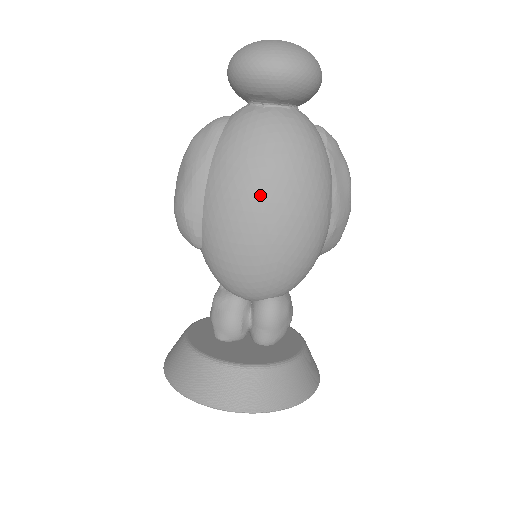
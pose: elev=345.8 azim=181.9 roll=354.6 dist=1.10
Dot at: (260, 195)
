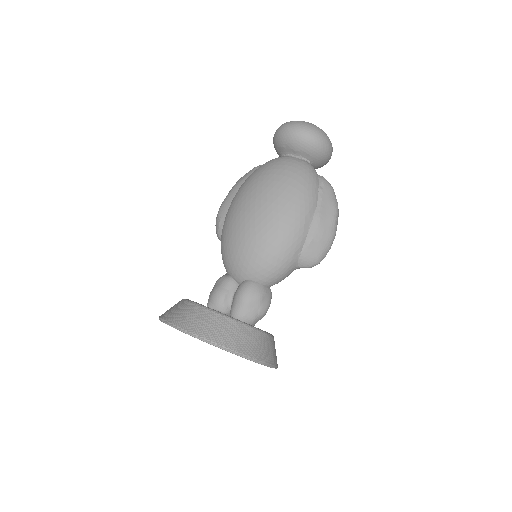
Dot at: (258, 195)
